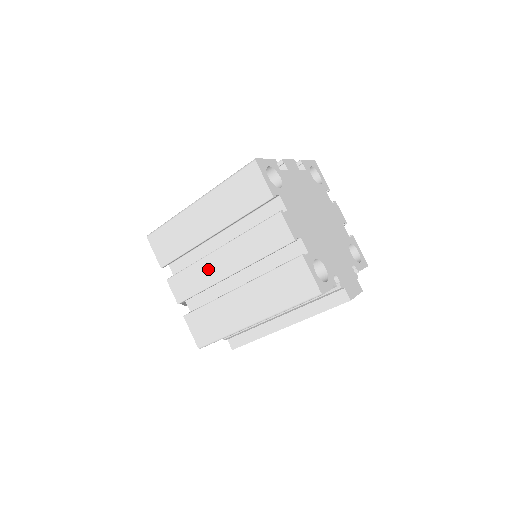
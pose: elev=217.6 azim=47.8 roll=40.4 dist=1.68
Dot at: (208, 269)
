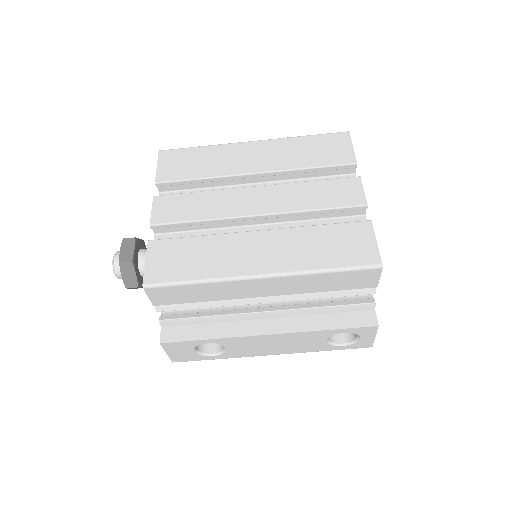
Dot at: (227, 201)
